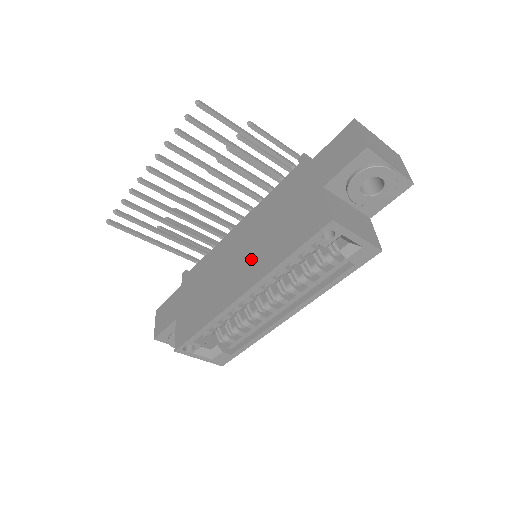
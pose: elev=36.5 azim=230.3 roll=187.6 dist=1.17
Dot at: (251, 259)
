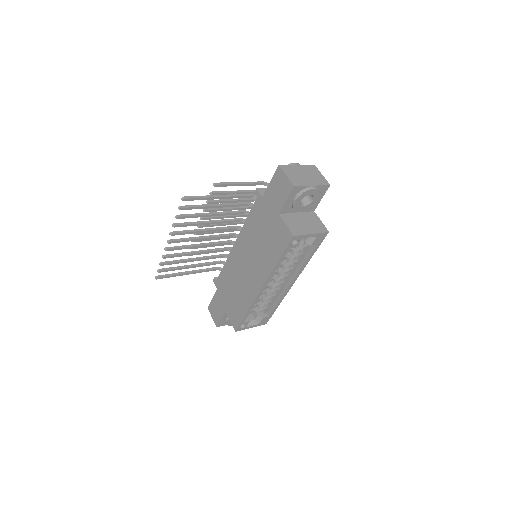
Dot at: (256, 265)
